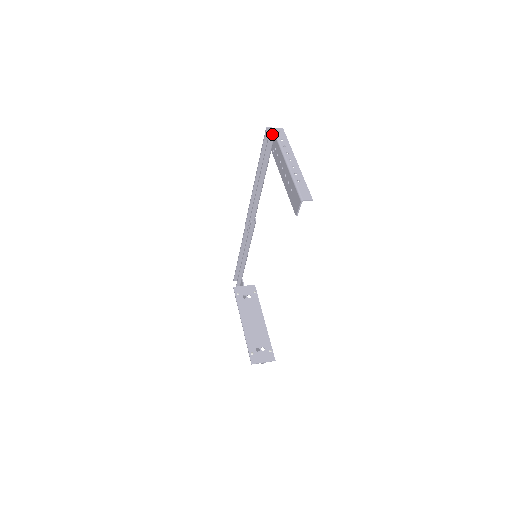
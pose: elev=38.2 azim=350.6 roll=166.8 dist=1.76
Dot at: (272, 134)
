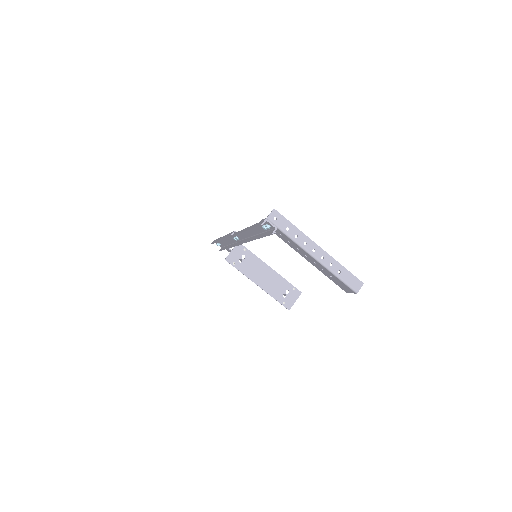
Dot at: (274, 230)
